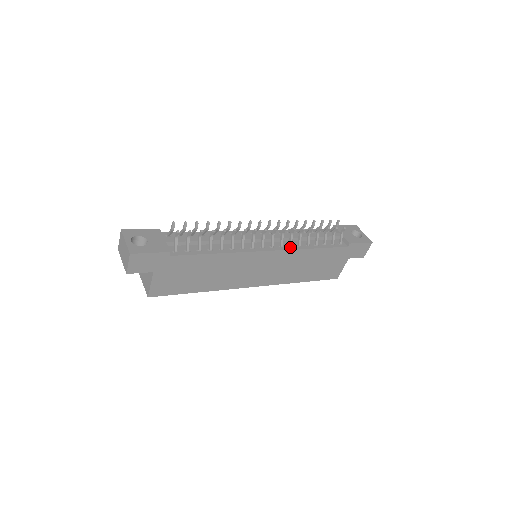
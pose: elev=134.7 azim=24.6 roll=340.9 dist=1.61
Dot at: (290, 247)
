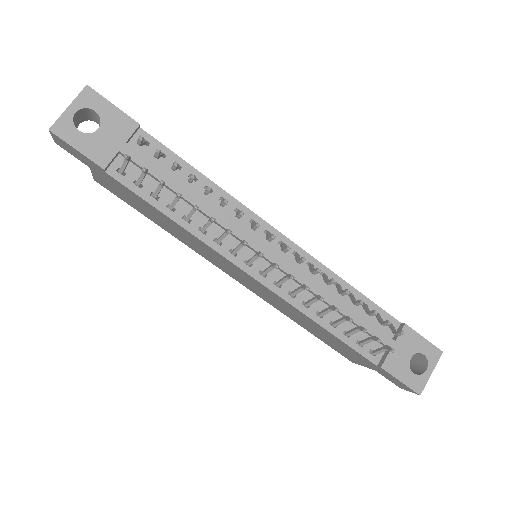
Dot at: (289, 296)
